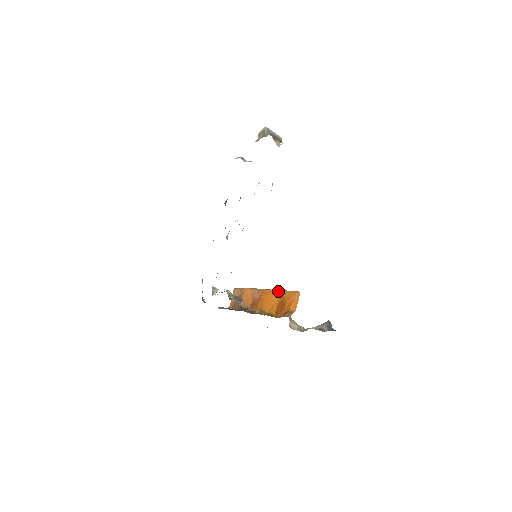
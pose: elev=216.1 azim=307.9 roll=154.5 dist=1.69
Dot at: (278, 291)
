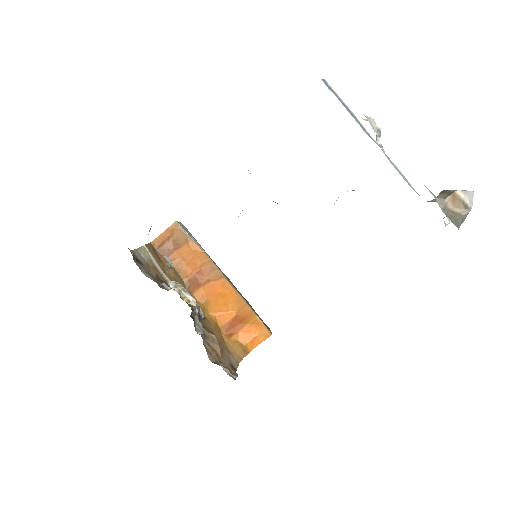
Dot at: (244, 303)
